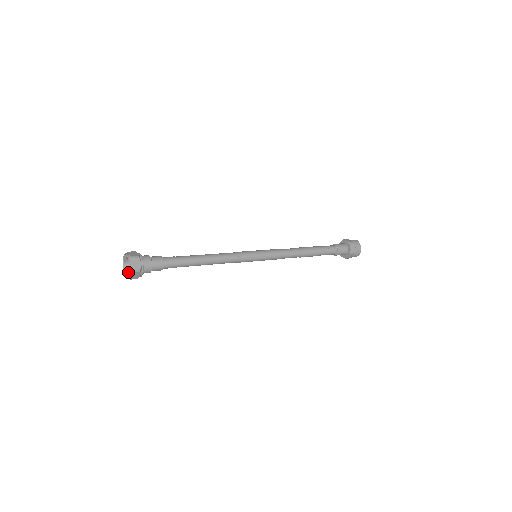
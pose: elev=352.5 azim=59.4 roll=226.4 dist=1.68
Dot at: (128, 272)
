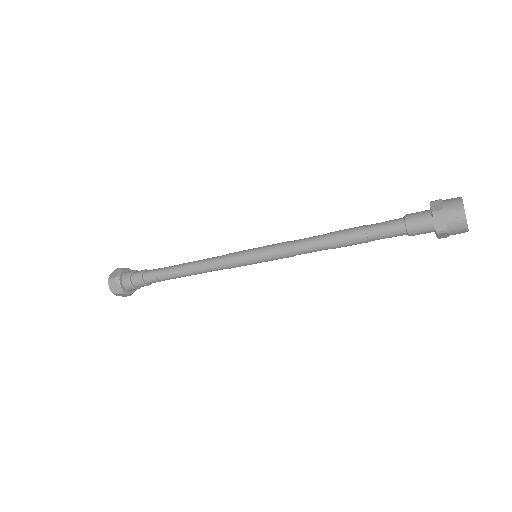
Dot at: occluded
